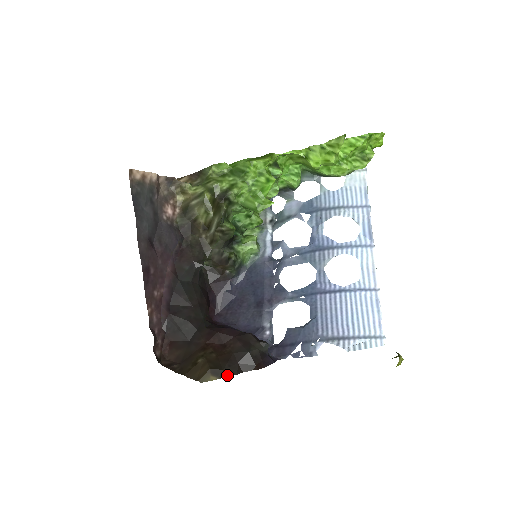
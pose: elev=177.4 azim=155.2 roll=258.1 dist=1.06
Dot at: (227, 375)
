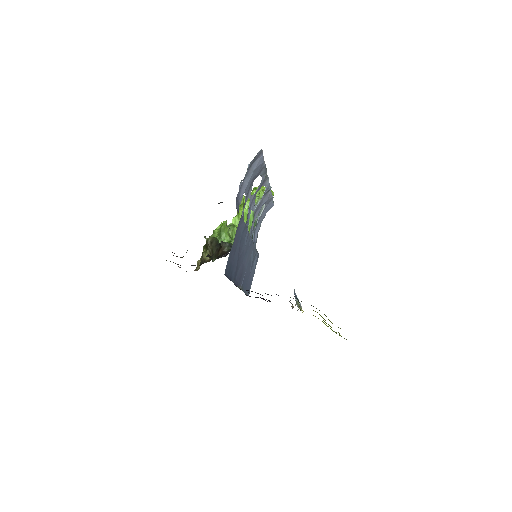
Dot at: occluded
